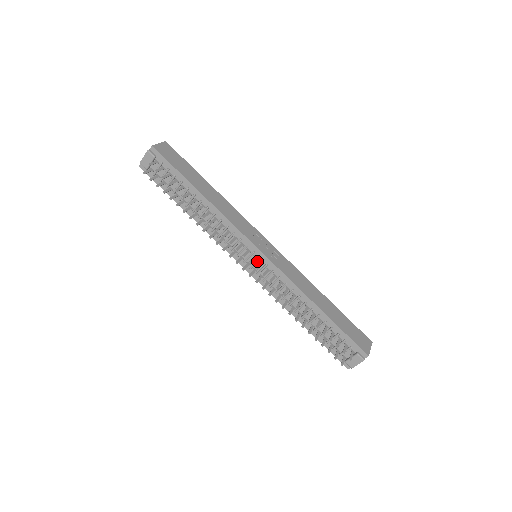
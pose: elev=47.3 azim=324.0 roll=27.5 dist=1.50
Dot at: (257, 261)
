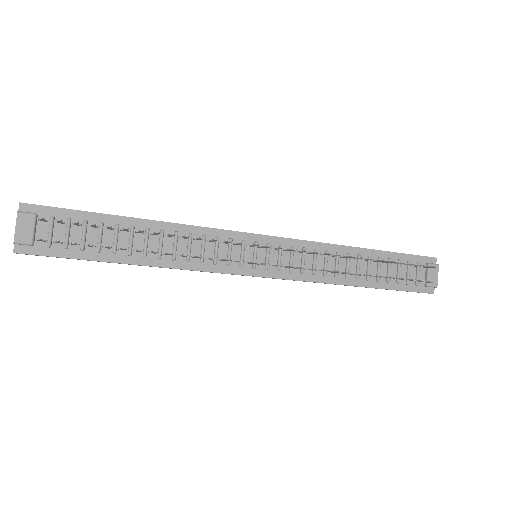
Dot at: (268, 250)
